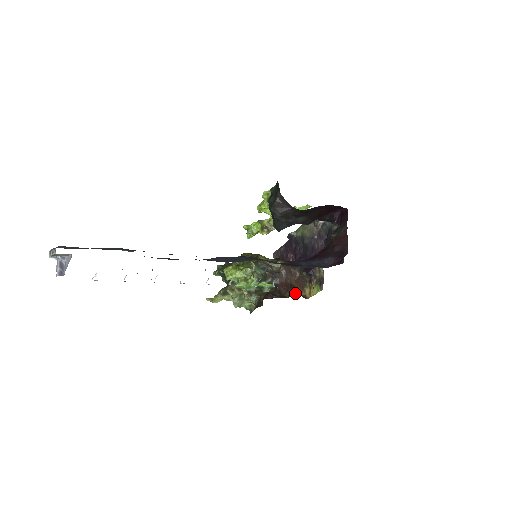
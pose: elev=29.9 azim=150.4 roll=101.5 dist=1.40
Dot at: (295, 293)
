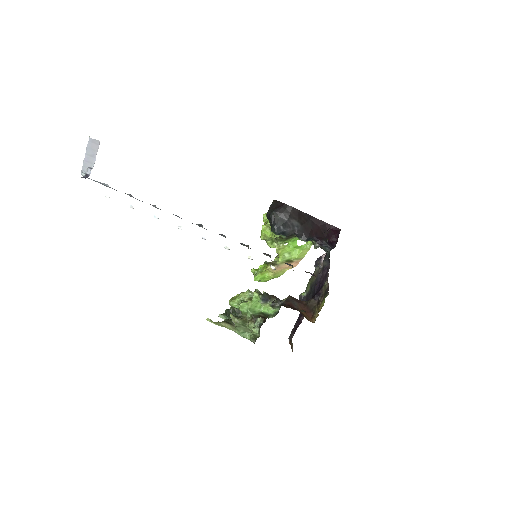
Dot at: (302, 310)
